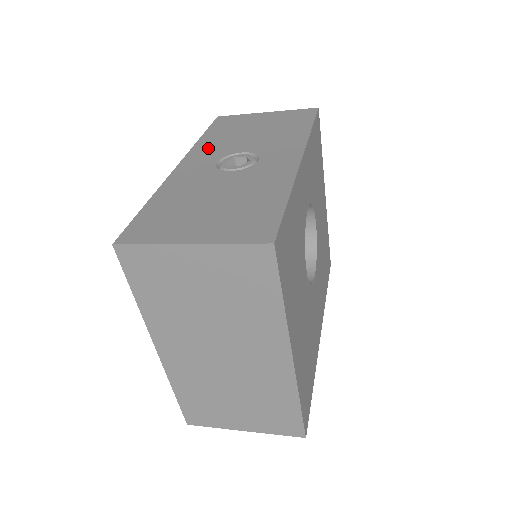
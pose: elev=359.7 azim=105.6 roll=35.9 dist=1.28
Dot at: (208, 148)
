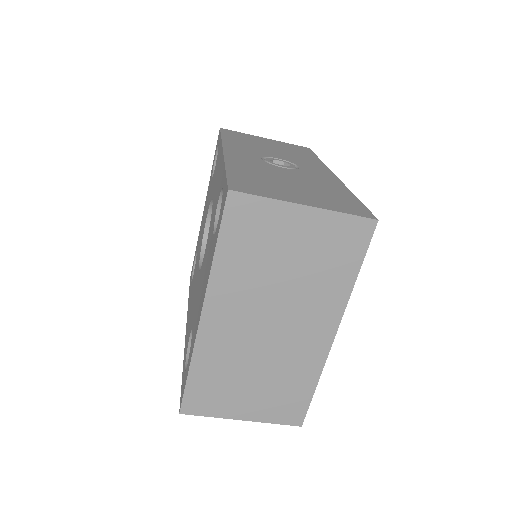
Dot at: (240, 147)
